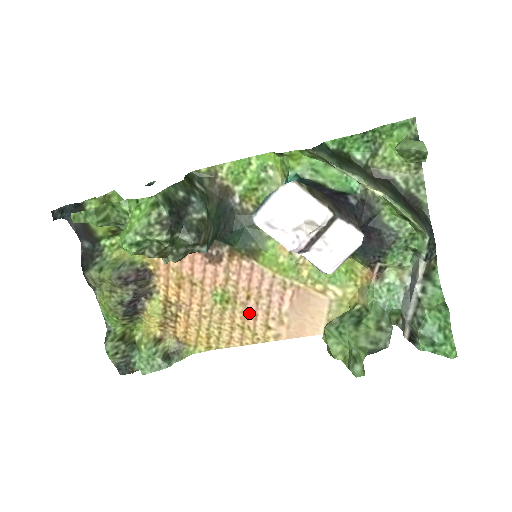
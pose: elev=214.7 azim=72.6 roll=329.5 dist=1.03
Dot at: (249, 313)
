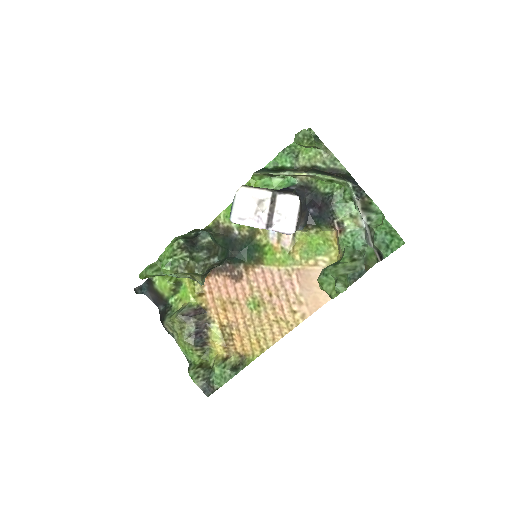
Dot at: (276, 307)
